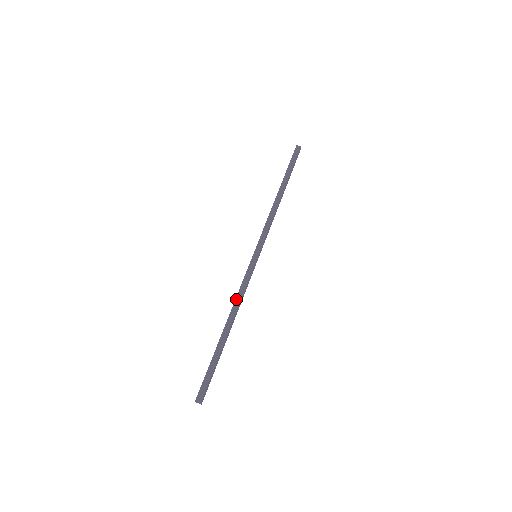
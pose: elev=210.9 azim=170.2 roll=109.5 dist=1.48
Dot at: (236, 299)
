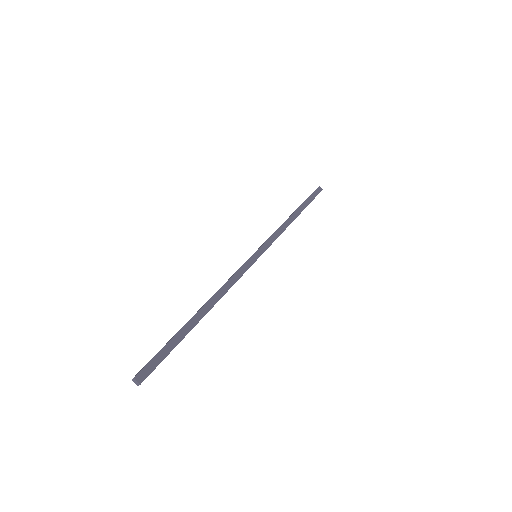
Dot at: (224, 286)
